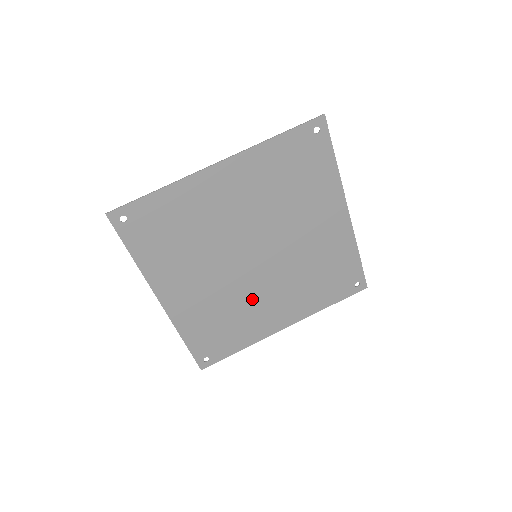
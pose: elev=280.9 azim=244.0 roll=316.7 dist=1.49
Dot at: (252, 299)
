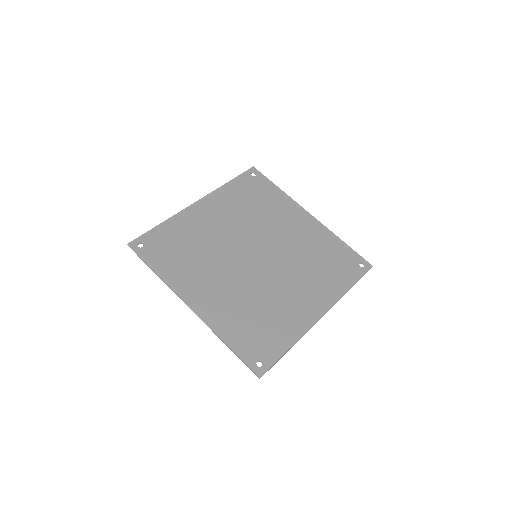
Dot at: (273, 292)
